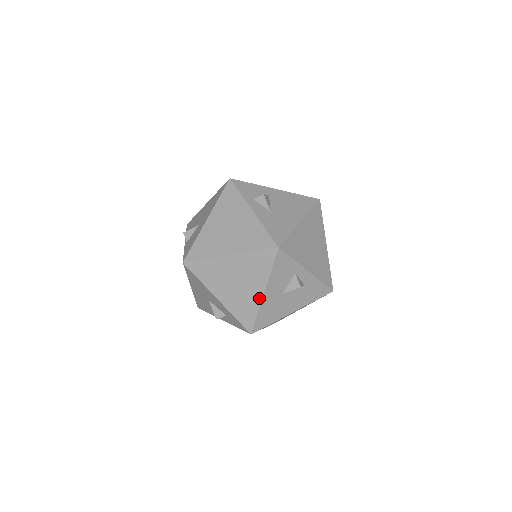
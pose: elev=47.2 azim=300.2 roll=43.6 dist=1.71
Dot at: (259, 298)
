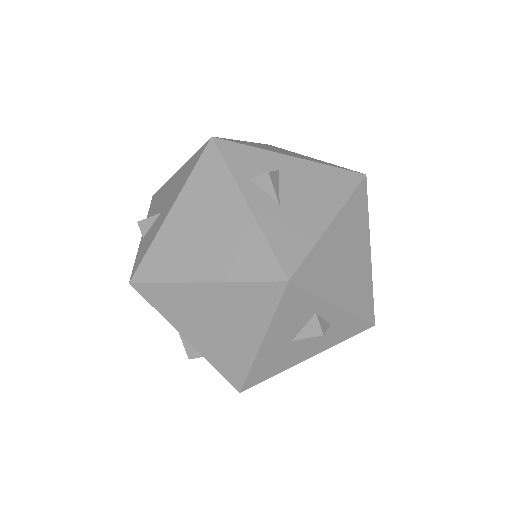
Dot at: (253, 349)
